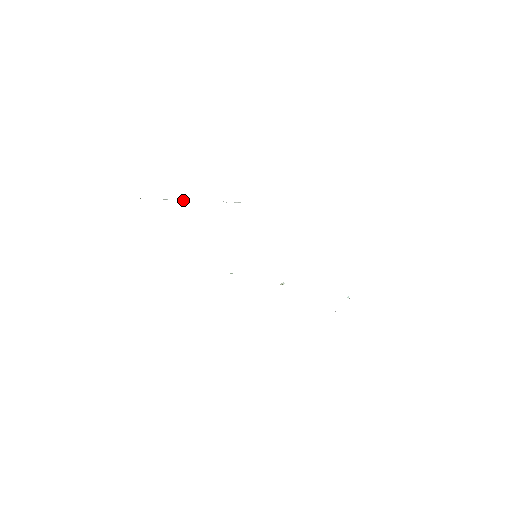
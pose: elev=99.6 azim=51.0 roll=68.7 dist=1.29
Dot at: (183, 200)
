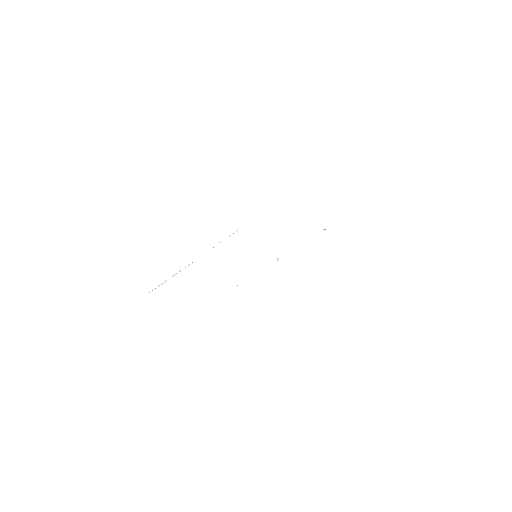
Dot at: occluded
